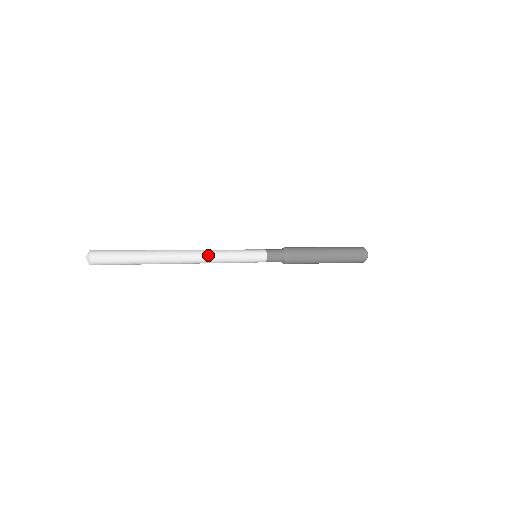
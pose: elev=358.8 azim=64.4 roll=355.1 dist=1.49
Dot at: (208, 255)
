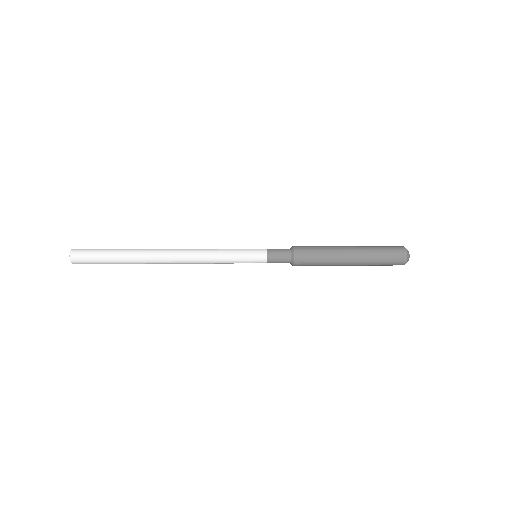
Dot at: (195, 259)
